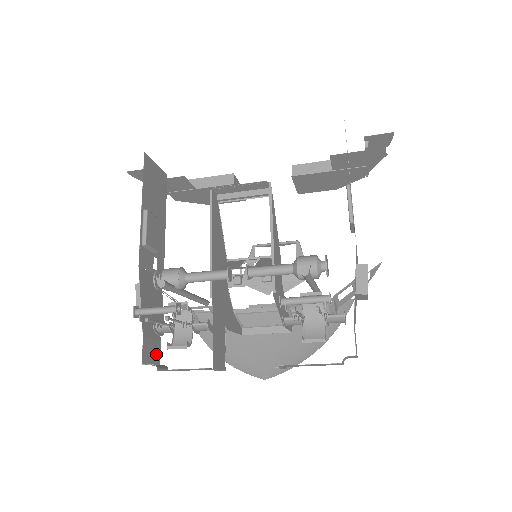
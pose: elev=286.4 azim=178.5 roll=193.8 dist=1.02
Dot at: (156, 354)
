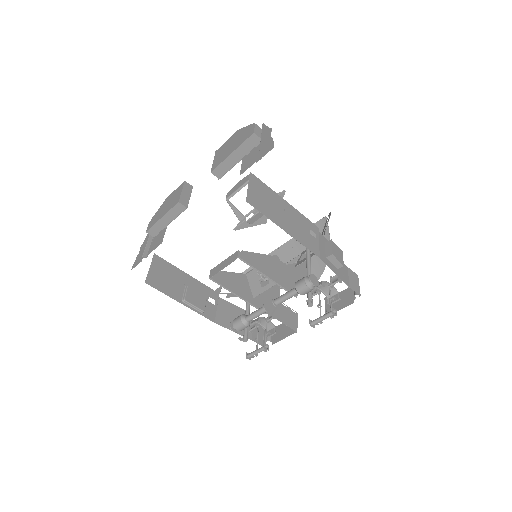
Dot at: (259, 329)
